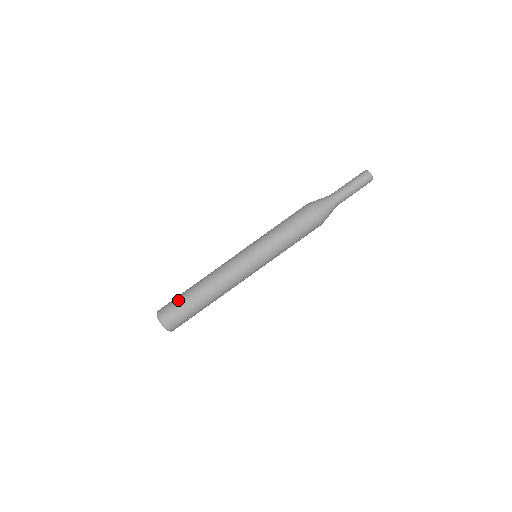
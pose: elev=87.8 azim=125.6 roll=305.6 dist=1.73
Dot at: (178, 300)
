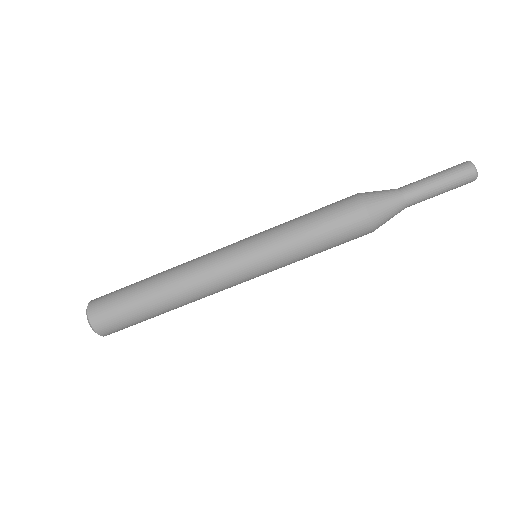
Dot at: (122, 293)
